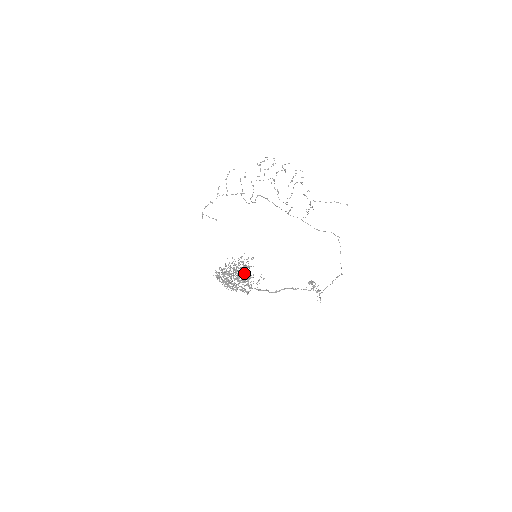
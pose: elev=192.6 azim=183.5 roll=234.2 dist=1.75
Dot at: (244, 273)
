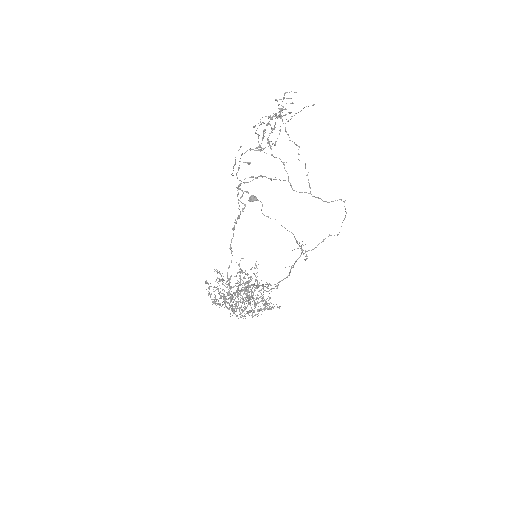
Dot at: occluded
